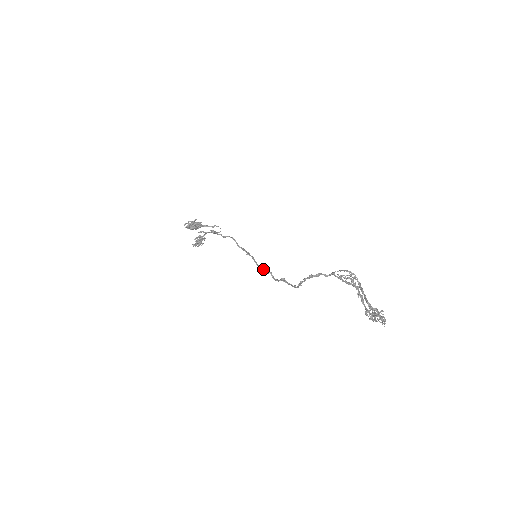
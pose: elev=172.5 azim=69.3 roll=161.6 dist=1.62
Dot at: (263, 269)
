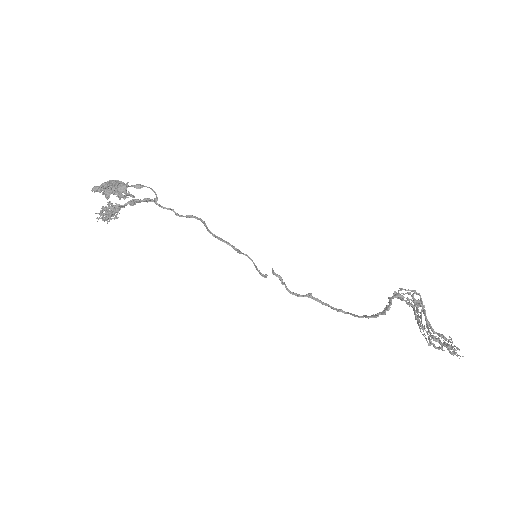
Dot at: (267, 275)
